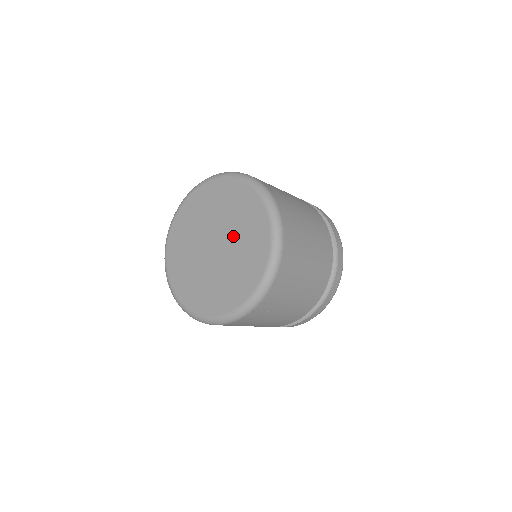
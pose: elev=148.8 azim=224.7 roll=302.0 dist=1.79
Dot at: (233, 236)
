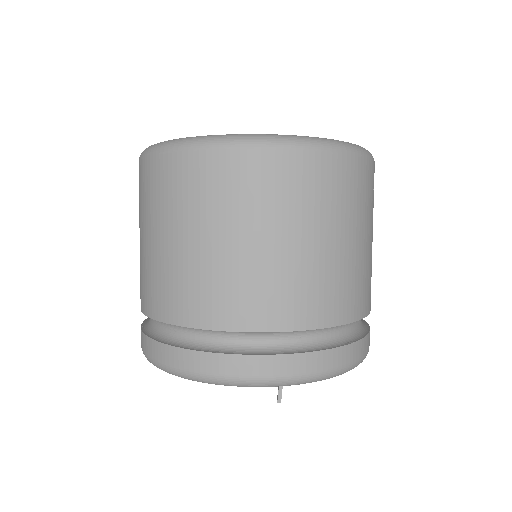
Dot at: occluded
